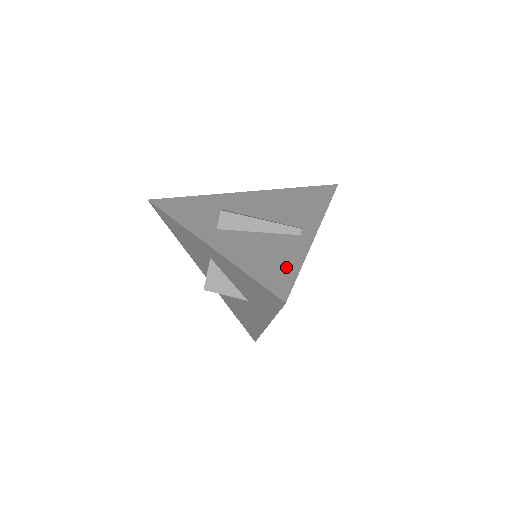
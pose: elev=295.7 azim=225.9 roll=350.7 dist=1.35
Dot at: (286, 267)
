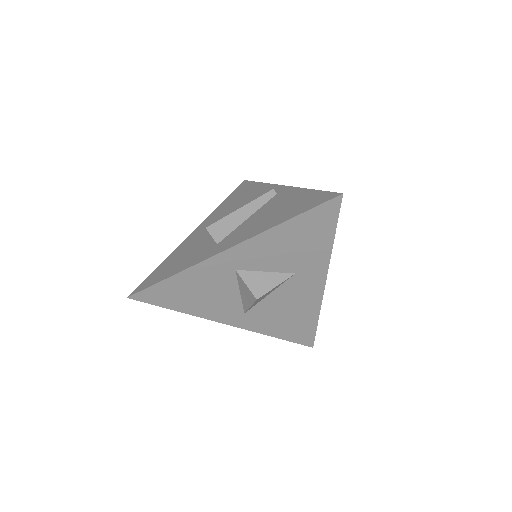
Dot at: (304, 197)
